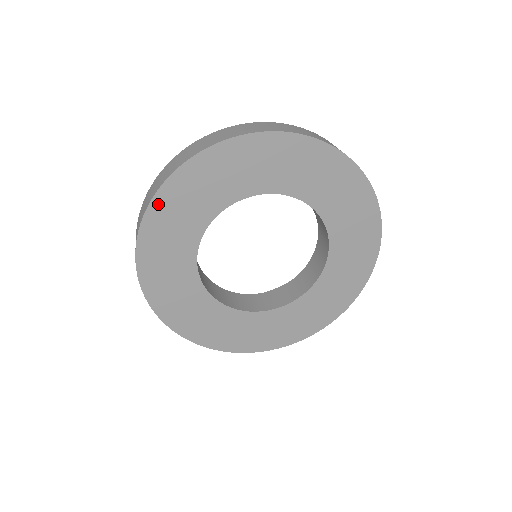
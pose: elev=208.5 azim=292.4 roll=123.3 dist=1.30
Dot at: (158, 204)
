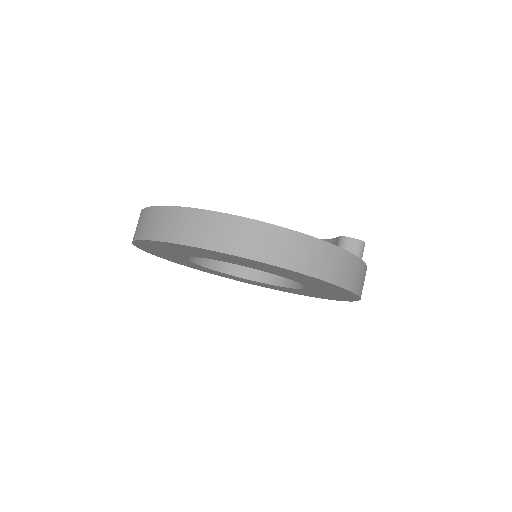
Dot at: (150, 252)
